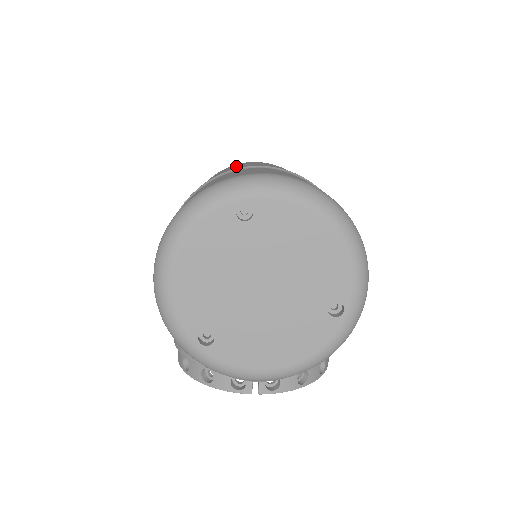
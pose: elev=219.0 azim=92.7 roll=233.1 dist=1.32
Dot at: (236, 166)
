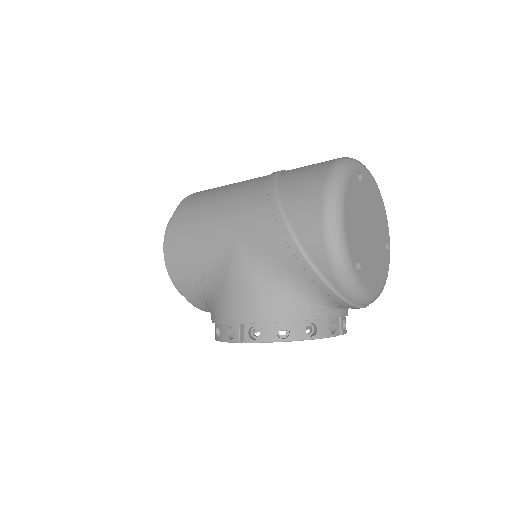
Dot at: occluded
